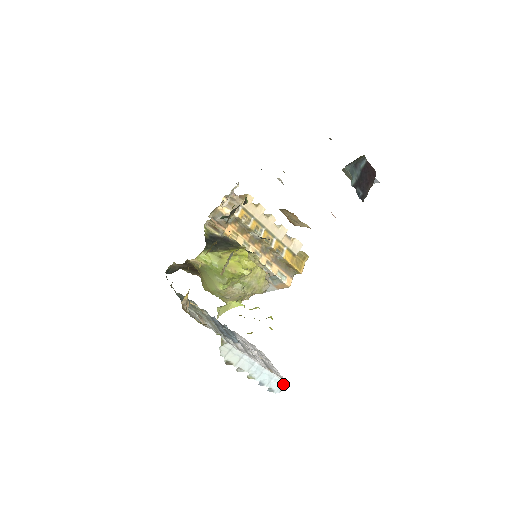
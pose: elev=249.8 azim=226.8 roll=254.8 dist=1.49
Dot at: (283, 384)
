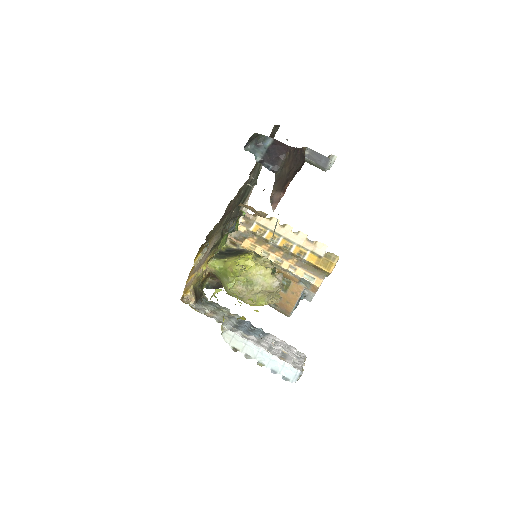
Dot at: (297, 373)
